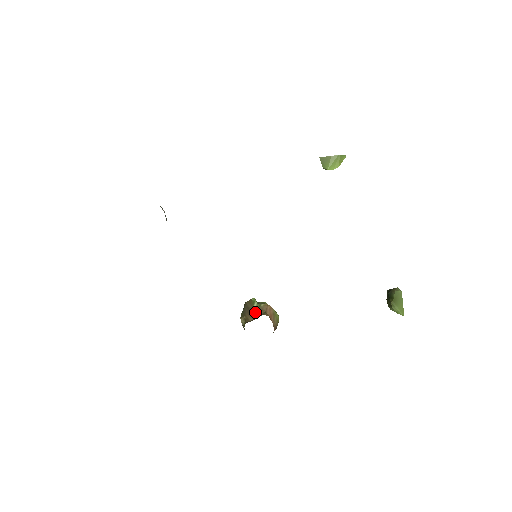
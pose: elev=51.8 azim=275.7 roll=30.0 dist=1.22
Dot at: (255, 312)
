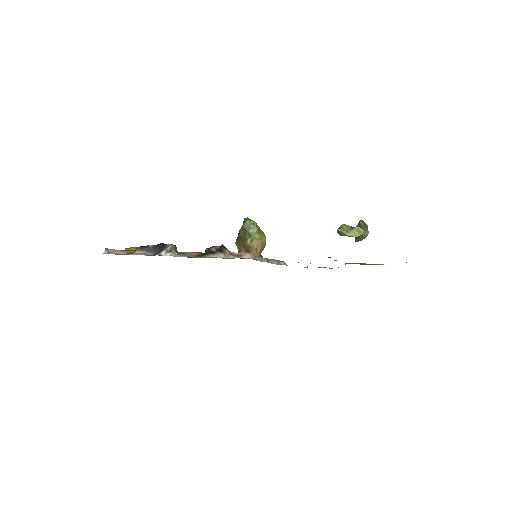
Dot at: (248, 248)
